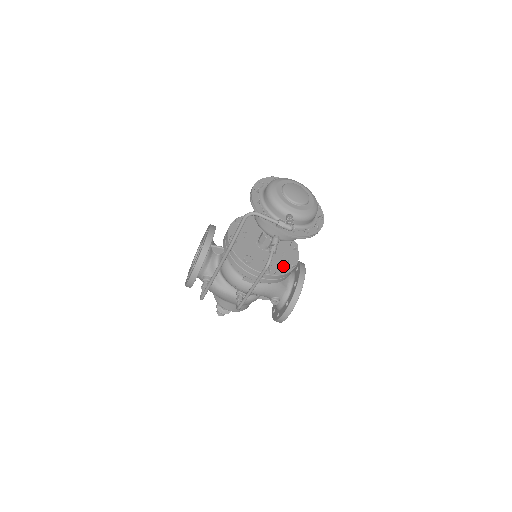
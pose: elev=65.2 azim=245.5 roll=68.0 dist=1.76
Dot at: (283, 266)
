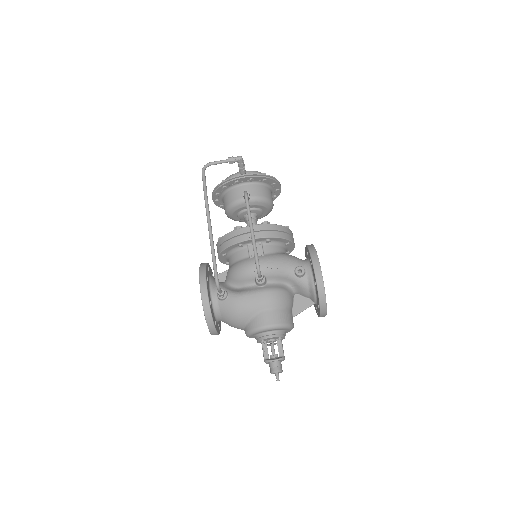
Dot at: occluded
